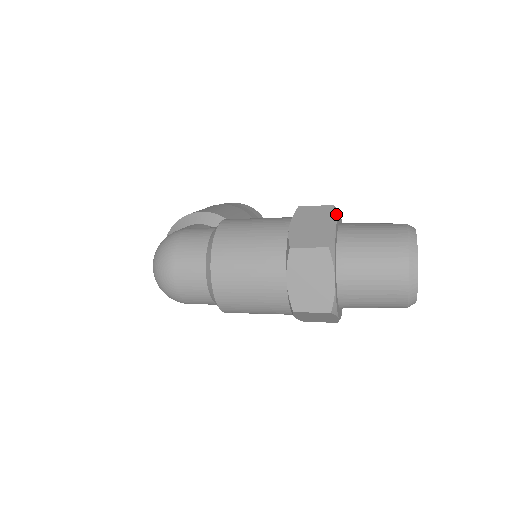
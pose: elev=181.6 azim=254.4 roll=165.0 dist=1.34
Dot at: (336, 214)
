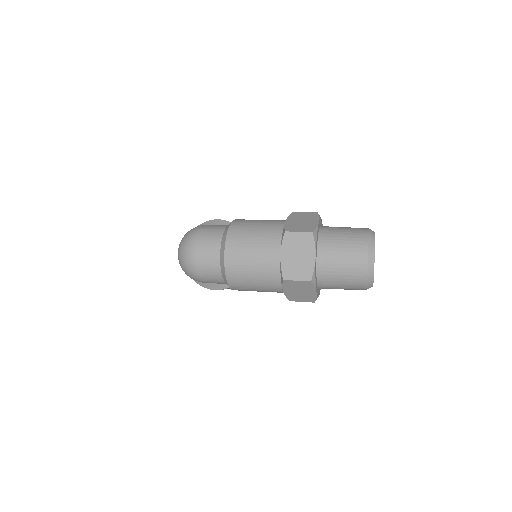
Dot at: (319, 217)
